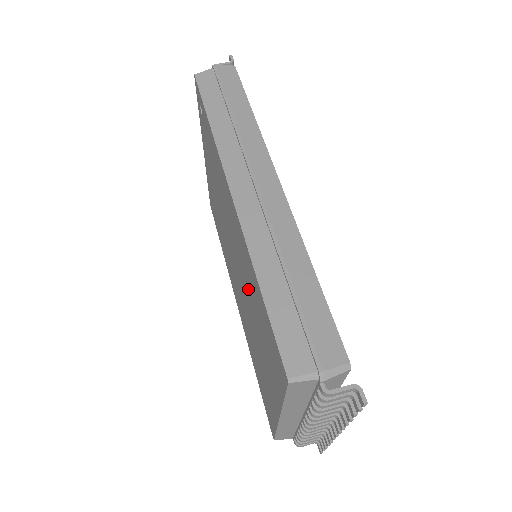
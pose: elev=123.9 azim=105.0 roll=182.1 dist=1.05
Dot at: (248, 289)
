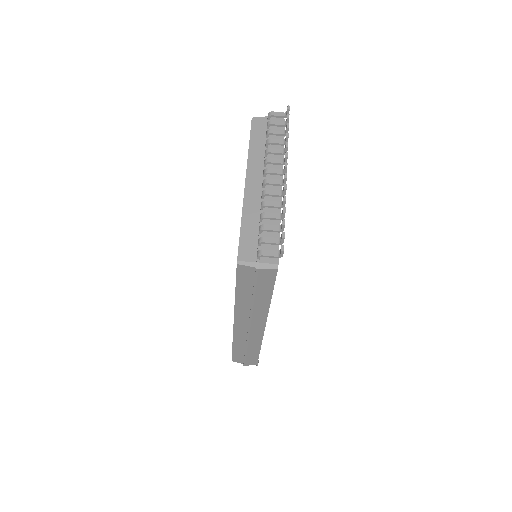
Dot at: occluded
